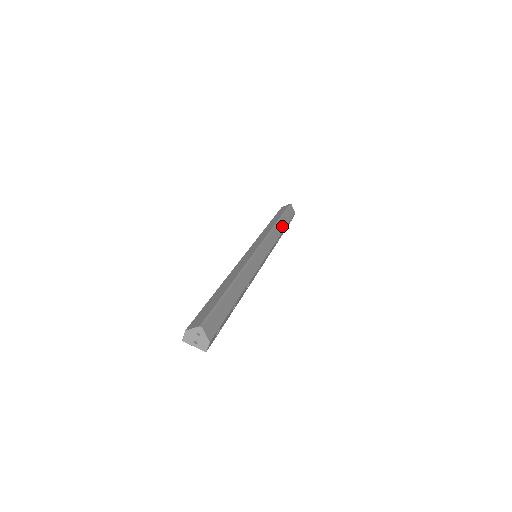
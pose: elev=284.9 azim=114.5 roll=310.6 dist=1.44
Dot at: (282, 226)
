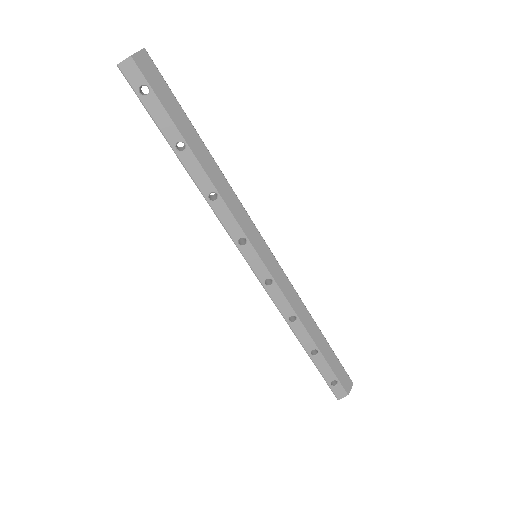
Dot at: (316, 336)
